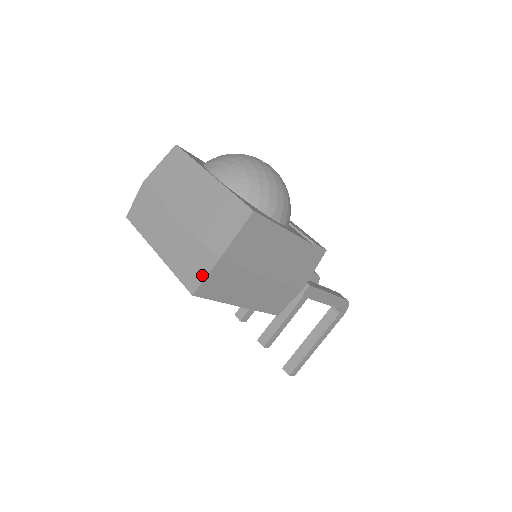
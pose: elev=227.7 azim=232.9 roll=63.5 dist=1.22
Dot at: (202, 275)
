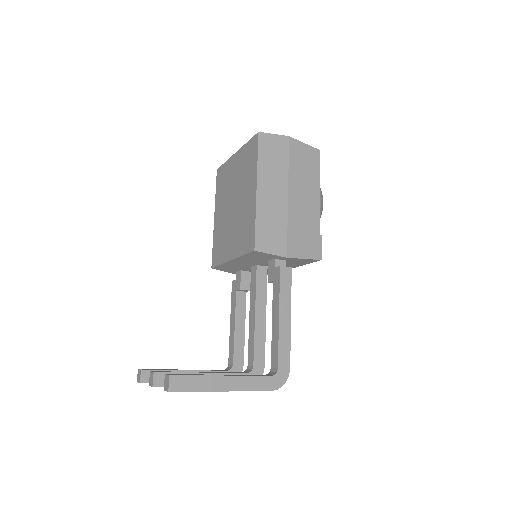
Dot at: (272, 135)
